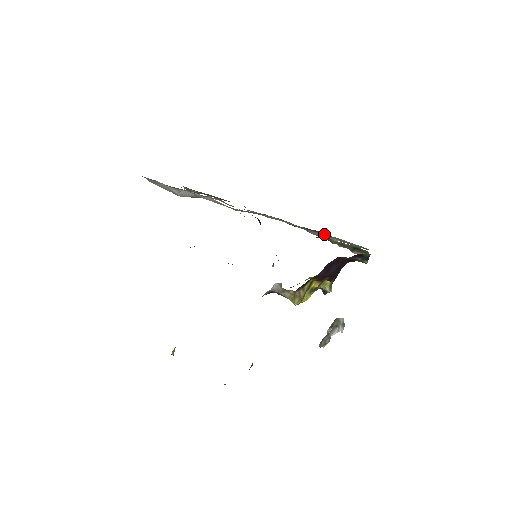
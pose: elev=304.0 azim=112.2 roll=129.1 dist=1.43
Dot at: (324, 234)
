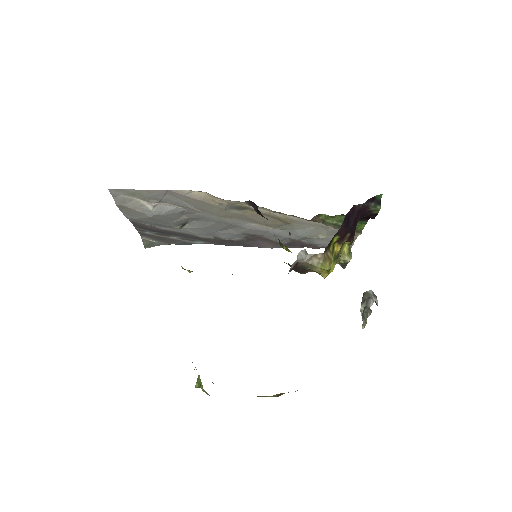
Dot at: (313, 226)
